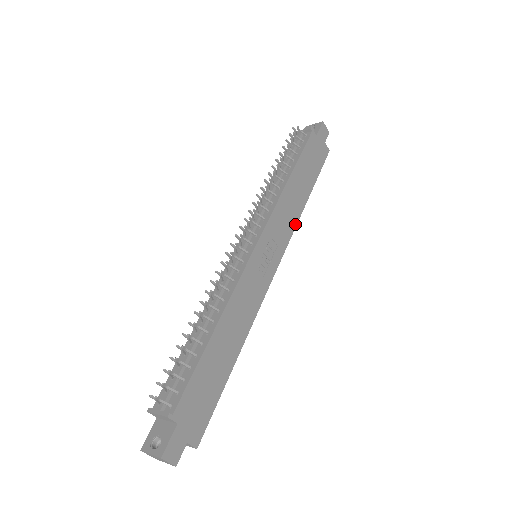
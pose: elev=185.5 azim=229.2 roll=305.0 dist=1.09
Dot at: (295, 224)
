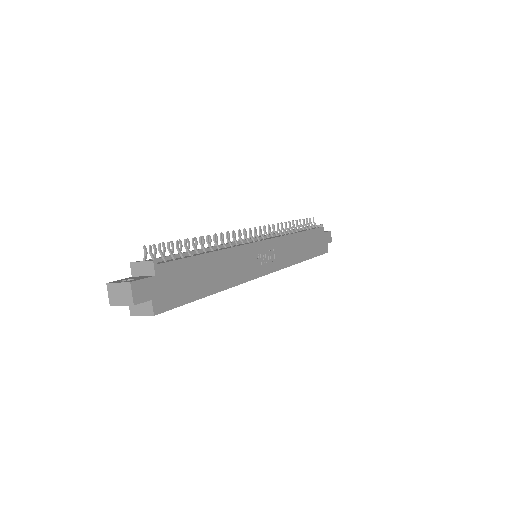
Dot at: (291, 264)
